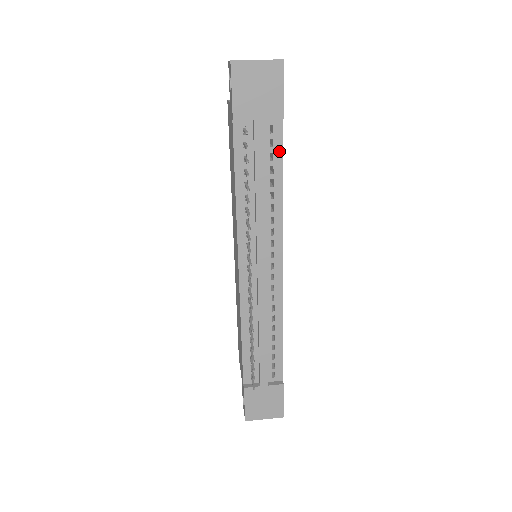
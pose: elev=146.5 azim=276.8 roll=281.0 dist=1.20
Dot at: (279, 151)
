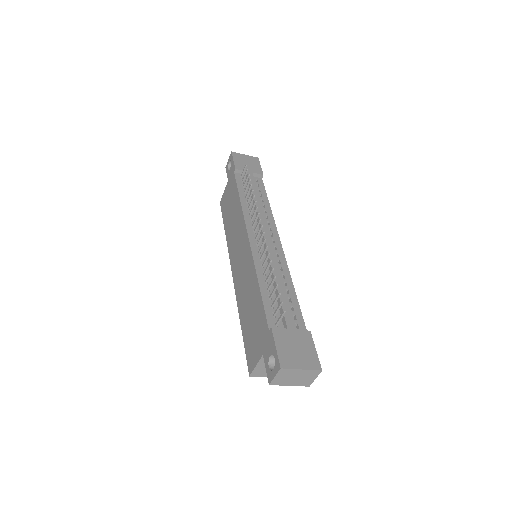
Dot at: (263, 189)
